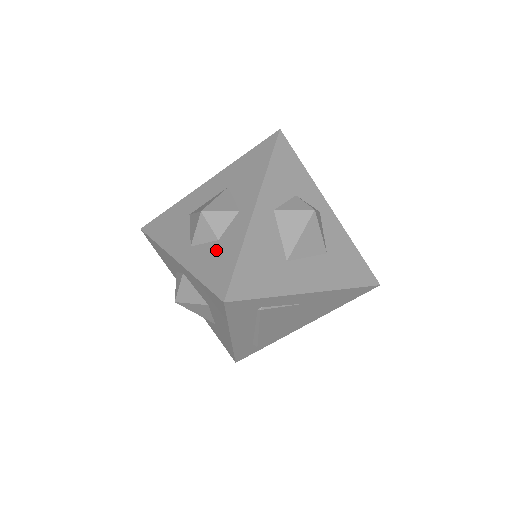
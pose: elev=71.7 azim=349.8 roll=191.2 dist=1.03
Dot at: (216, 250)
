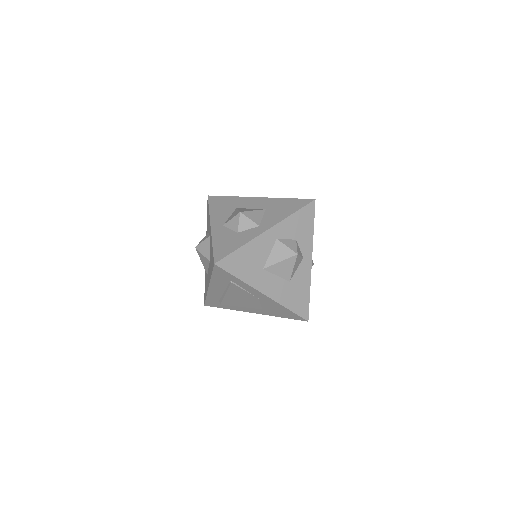
Dot at: (232, 237)
